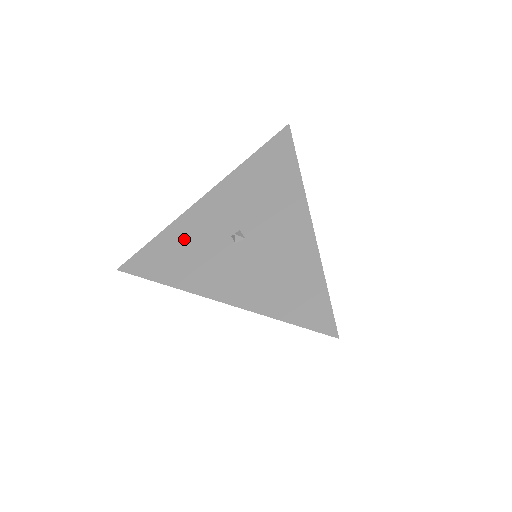
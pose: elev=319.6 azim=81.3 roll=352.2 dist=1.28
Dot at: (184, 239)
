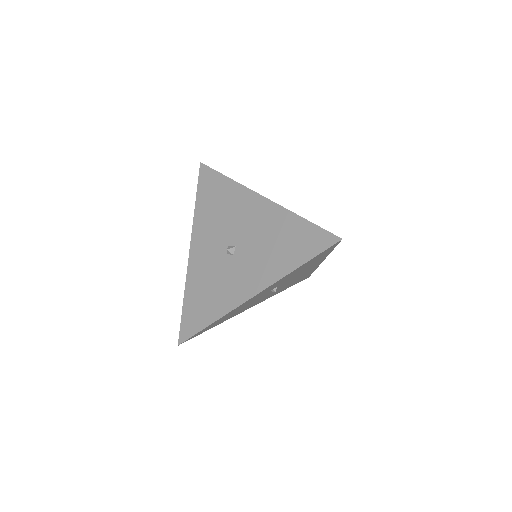
Dot at: (201, 285)
